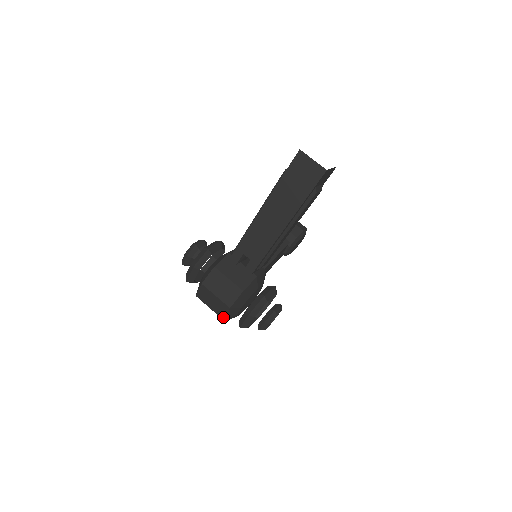
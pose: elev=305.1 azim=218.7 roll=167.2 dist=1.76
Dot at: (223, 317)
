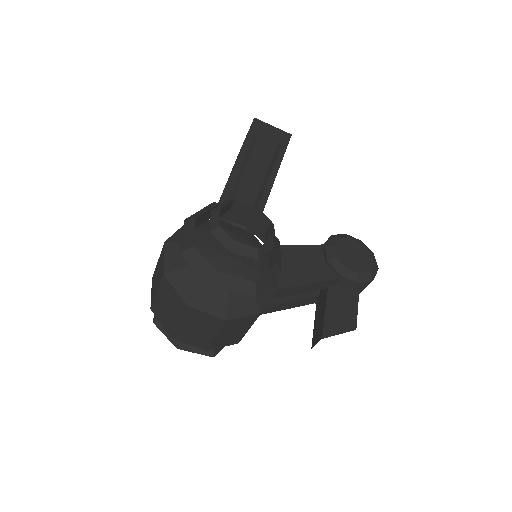
Dot at: (163, 270)
